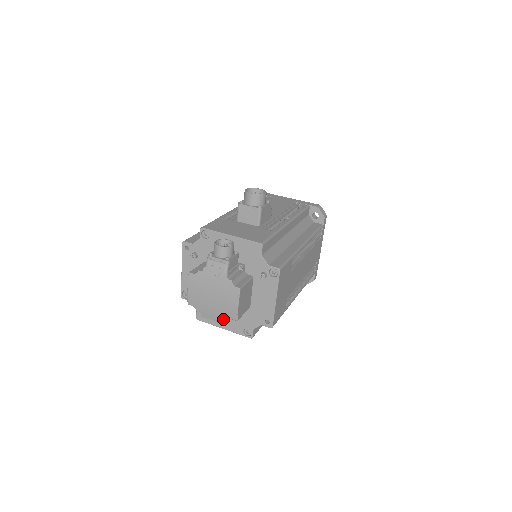
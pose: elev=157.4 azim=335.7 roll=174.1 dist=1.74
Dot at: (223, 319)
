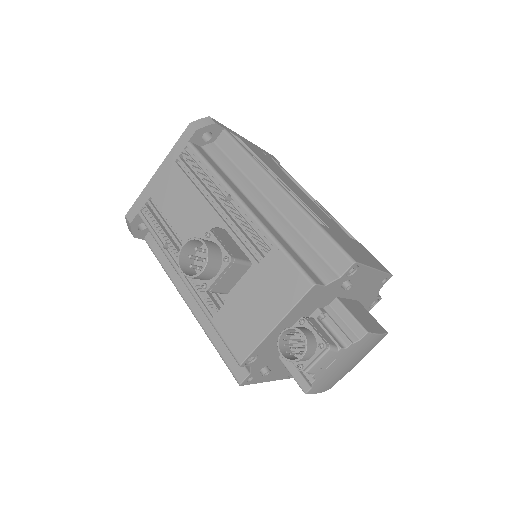
Dot at: occluded
